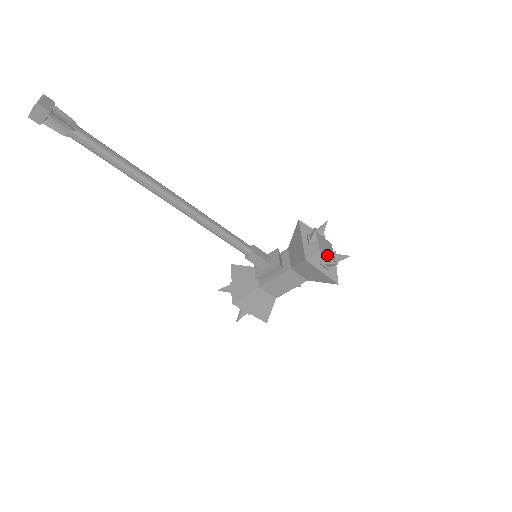
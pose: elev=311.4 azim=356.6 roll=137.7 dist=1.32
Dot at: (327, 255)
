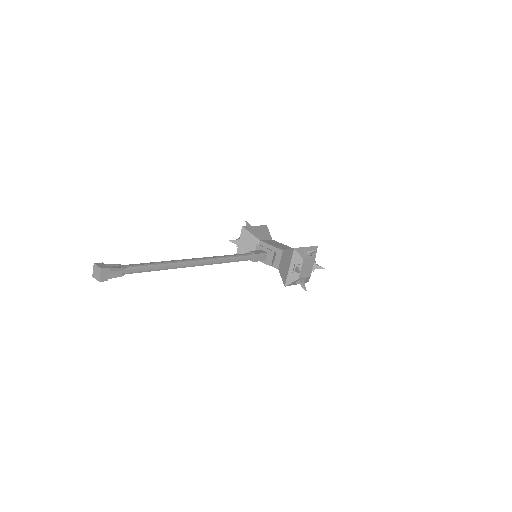
Dot at: (305, 276)
